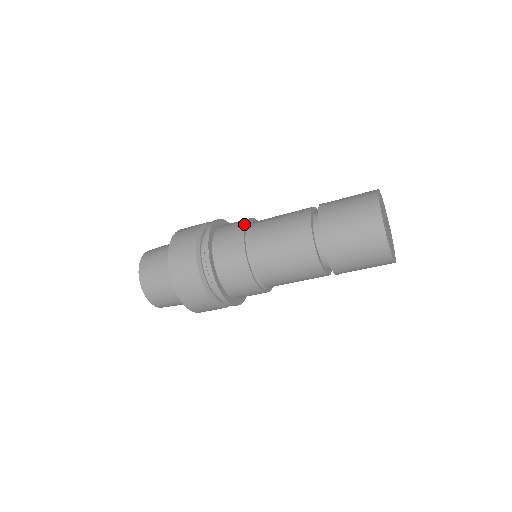
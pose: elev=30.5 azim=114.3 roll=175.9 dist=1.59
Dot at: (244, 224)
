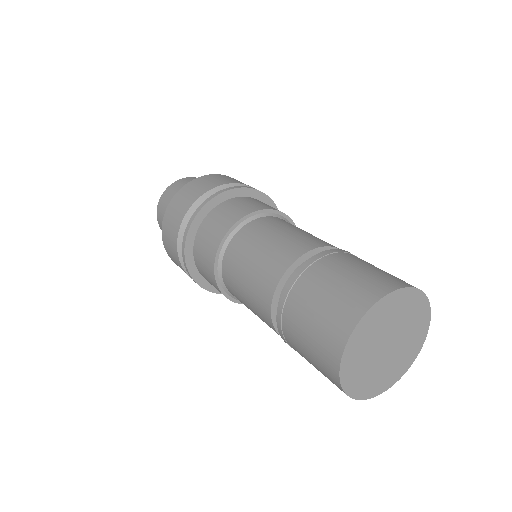
Dot at: (236, 220)
